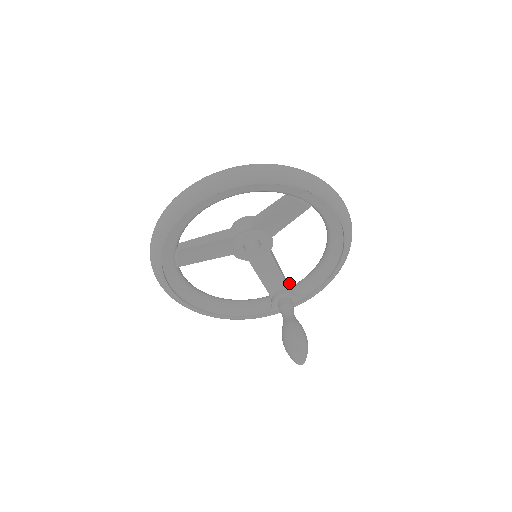
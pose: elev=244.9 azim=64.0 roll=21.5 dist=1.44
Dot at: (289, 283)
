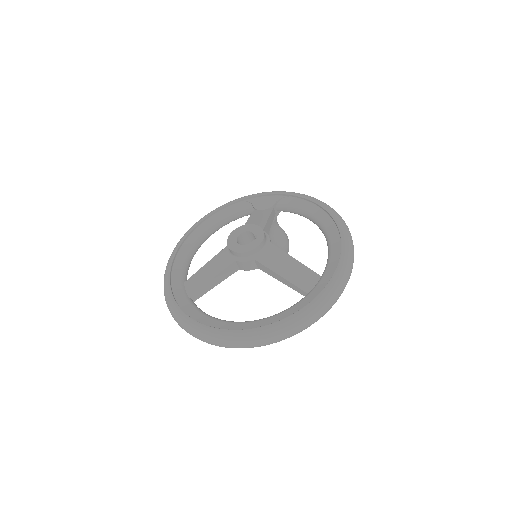
Dot at: (274, 205)
